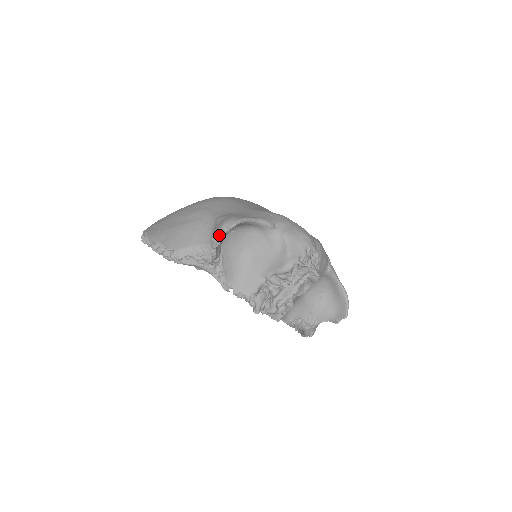
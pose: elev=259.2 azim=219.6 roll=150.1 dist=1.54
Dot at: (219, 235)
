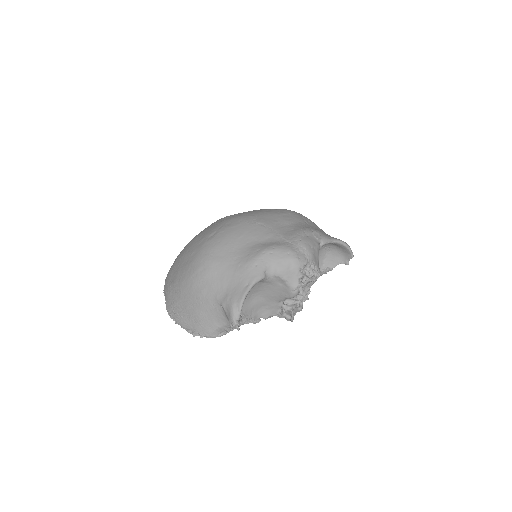
Dot at: (235, 325)
